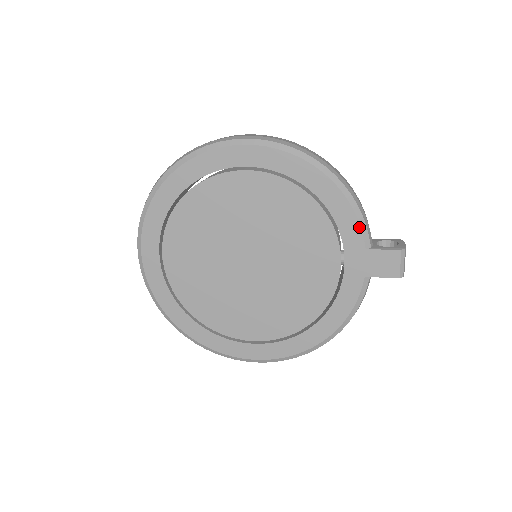
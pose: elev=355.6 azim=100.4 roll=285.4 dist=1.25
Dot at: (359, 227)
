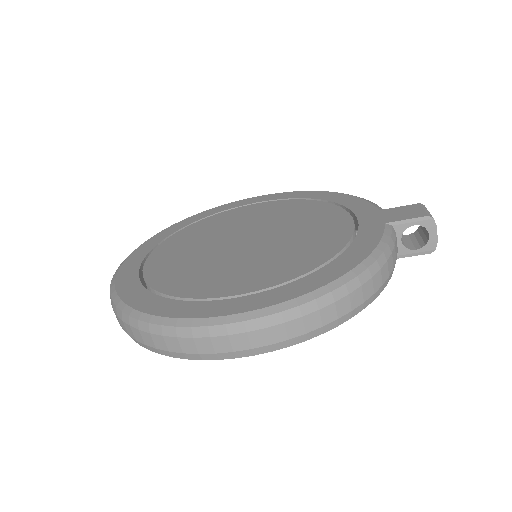
Dot at: (368, 203)
